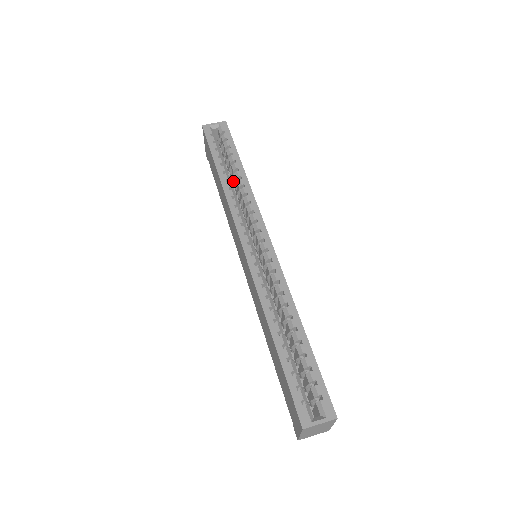
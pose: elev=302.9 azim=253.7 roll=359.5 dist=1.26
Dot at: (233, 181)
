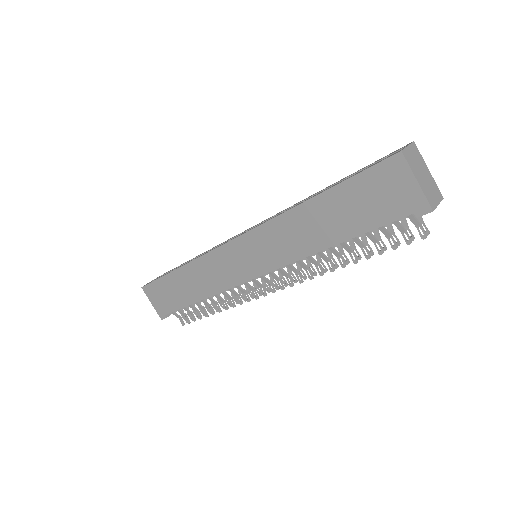
Dot at: occluded
